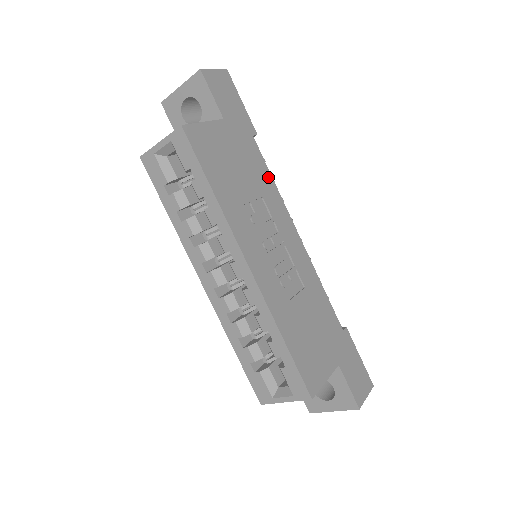
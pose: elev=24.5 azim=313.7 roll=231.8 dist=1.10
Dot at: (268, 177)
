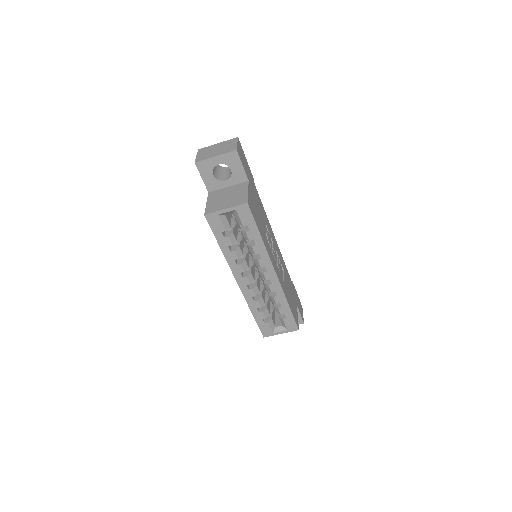
Dot at: (263, 207)
